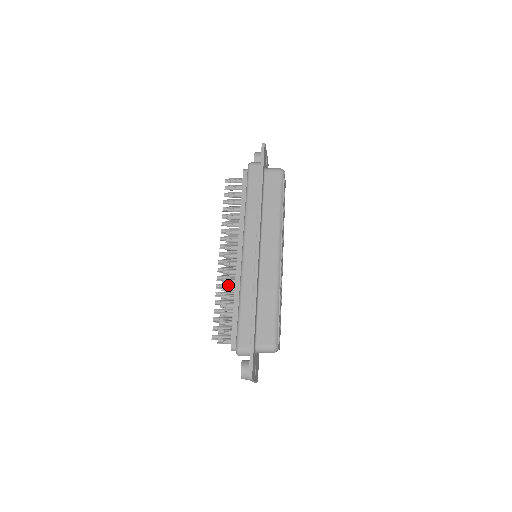
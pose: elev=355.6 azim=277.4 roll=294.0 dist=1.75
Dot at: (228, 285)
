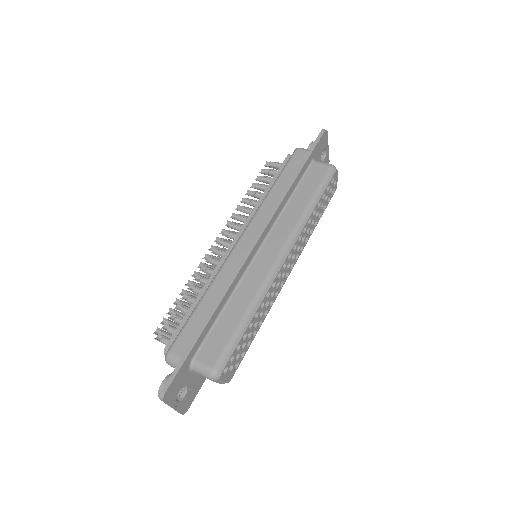
Dot at: (205, 276)
